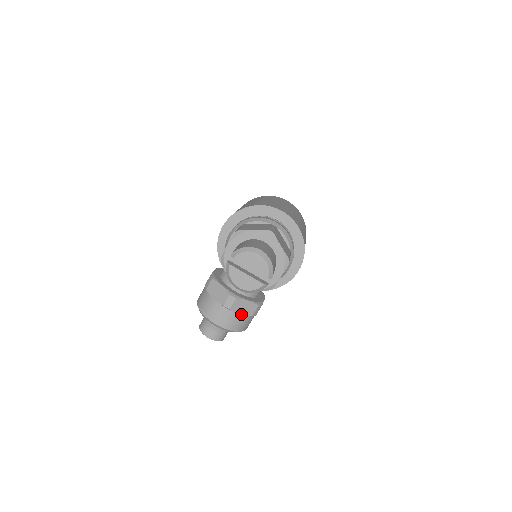
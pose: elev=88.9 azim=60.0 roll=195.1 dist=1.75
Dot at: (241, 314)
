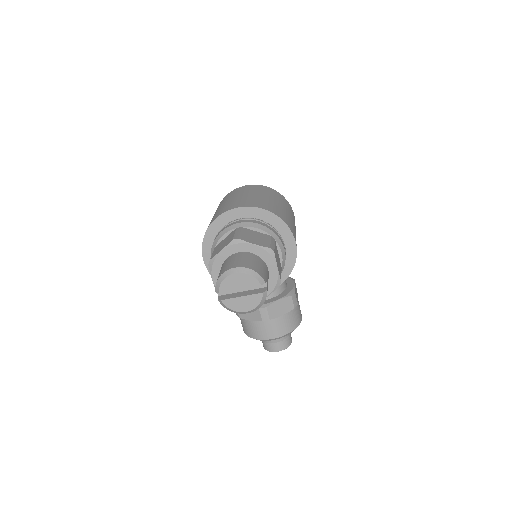
Dot at: (283, 315)
